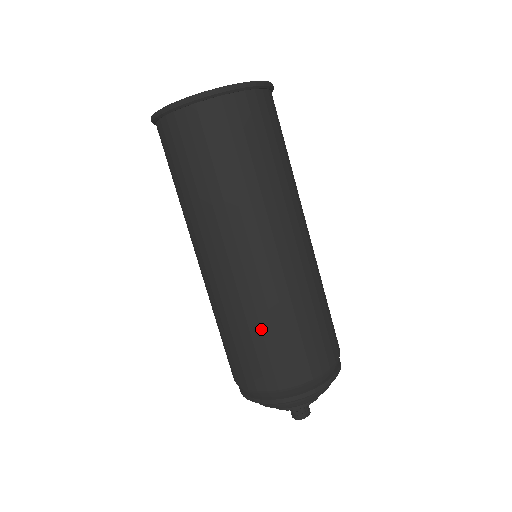
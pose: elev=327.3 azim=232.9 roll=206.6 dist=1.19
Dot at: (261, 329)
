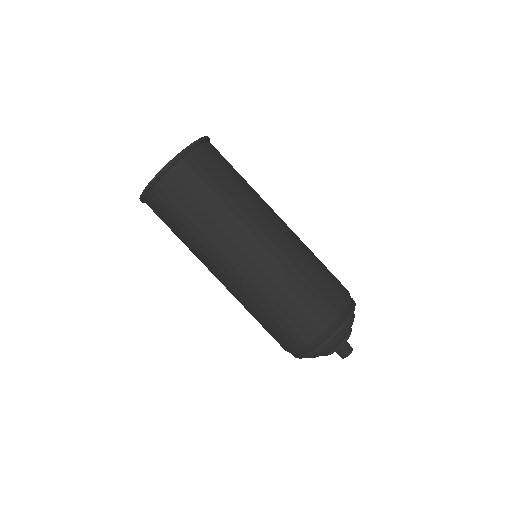
Dot at: (267, 312)
